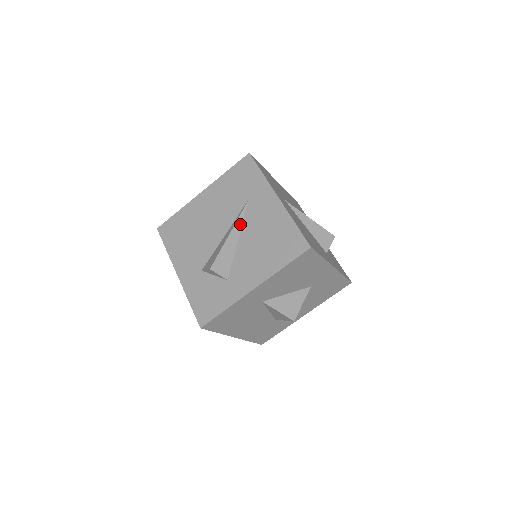
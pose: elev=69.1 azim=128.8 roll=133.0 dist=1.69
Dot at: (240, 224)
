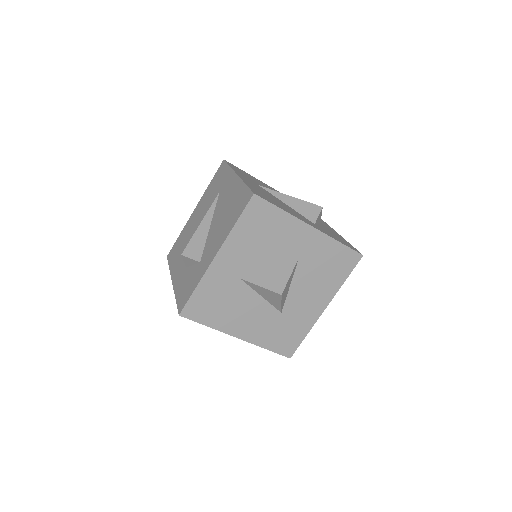
Dot at: (212, 213)
